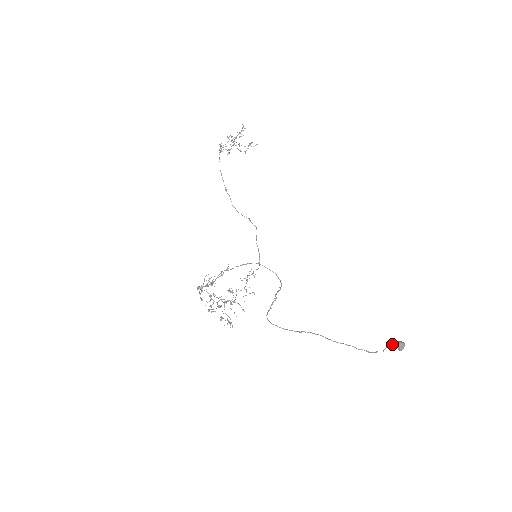
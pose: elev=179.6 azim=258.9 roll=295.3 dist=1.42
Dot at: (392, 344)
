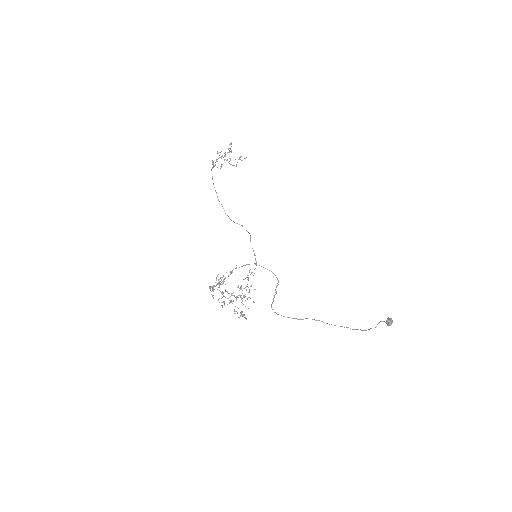
Dot at: (382, 321)
